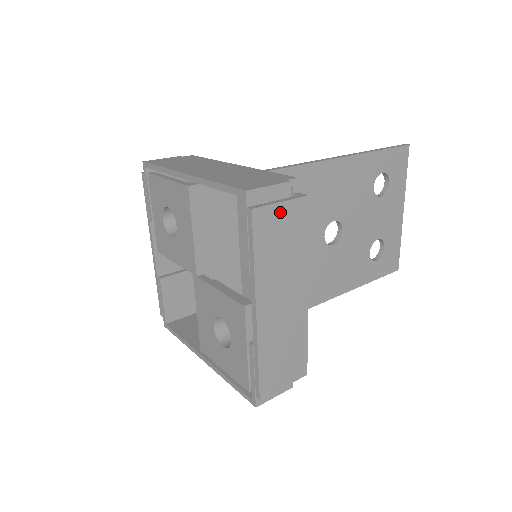
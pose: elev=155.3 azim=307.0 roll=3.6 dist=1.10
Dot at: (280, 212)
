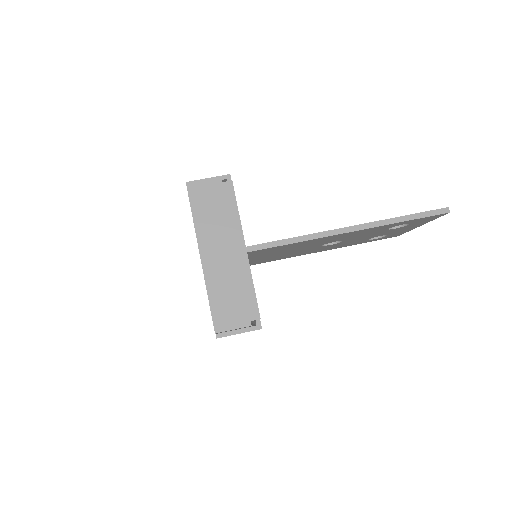
Dot at: (238, 333)
